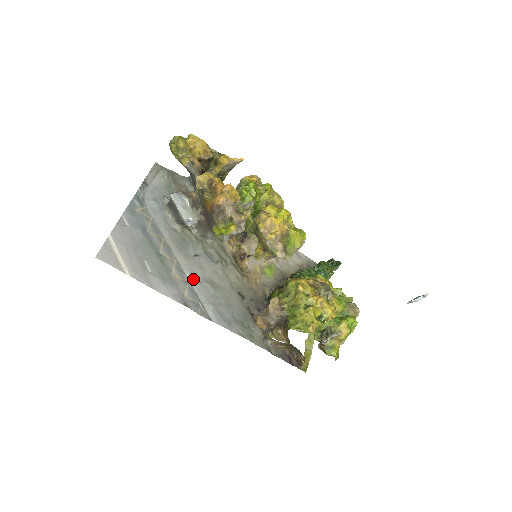
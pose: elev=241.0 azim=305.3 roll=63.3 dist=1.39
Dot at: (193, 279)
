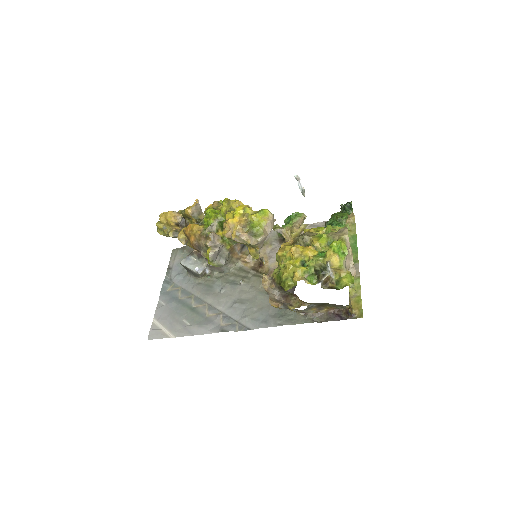
Dot at: (224, 308)
